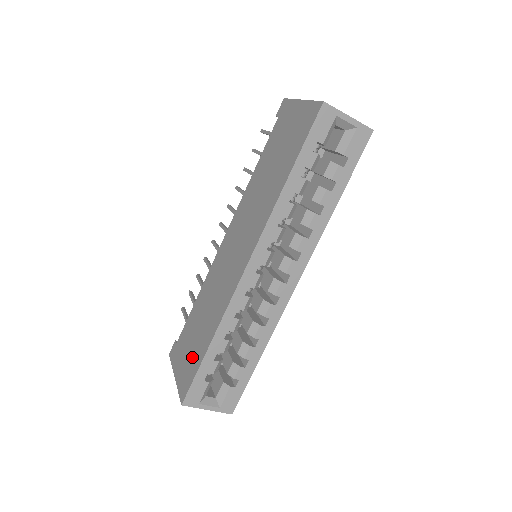
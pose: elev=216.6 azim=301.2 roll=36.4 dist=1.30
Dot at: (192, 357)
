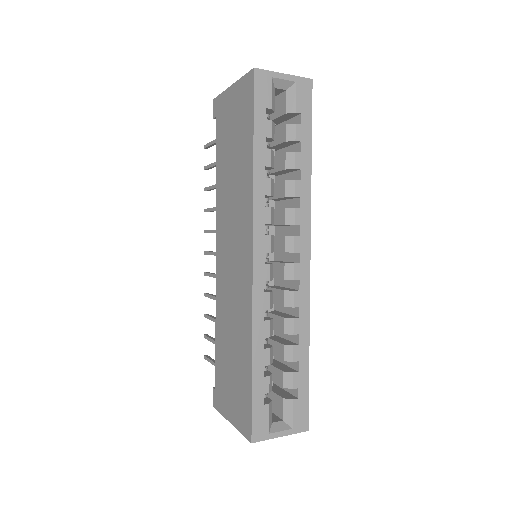
Dot at: (239, 388)
